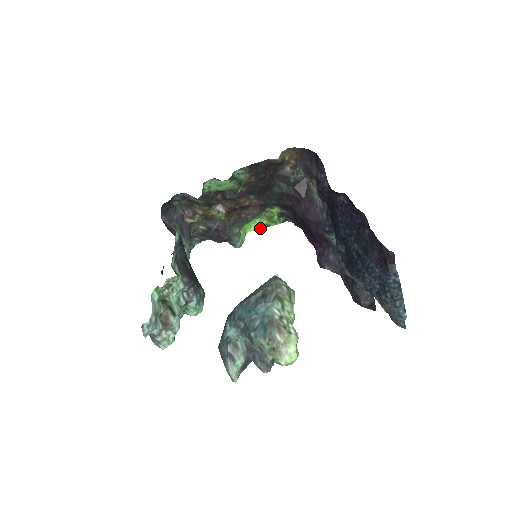
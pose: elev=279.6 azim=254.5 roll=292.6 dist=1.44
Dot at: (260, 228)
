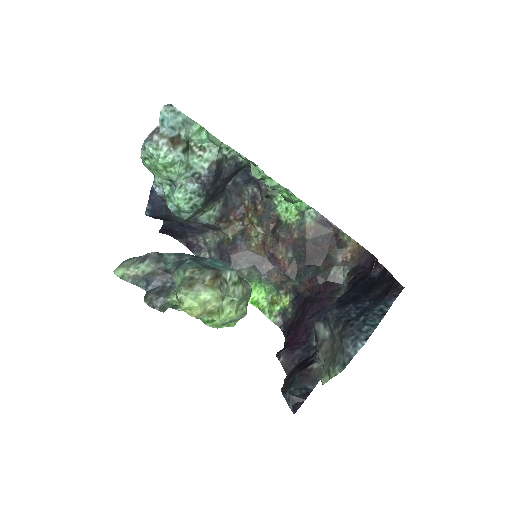
Dot at: (255, 306)
